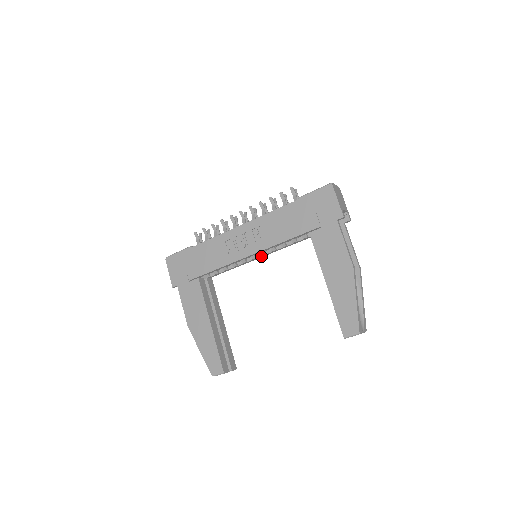
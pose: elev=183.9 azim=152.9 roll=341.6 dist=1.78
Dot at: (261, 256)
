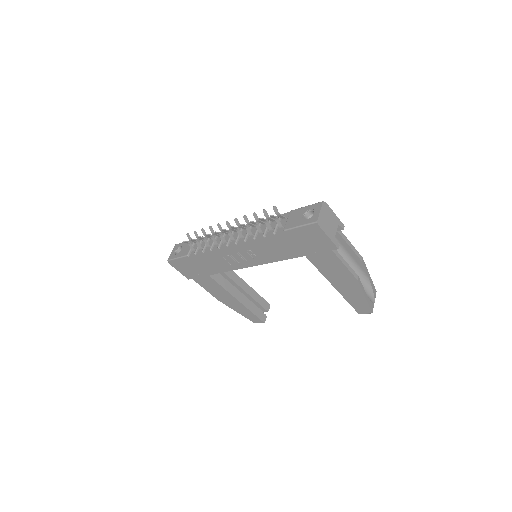
Dot at: occluded
